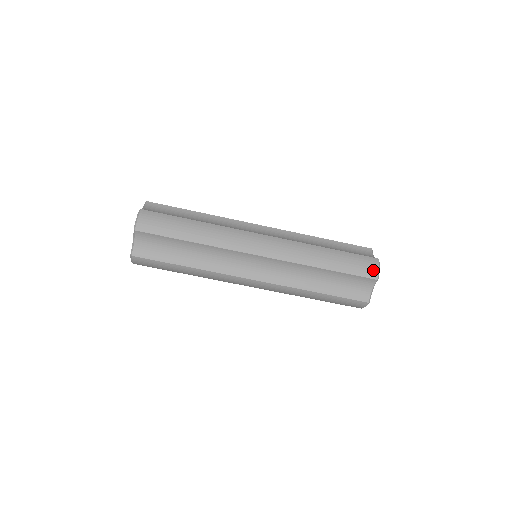
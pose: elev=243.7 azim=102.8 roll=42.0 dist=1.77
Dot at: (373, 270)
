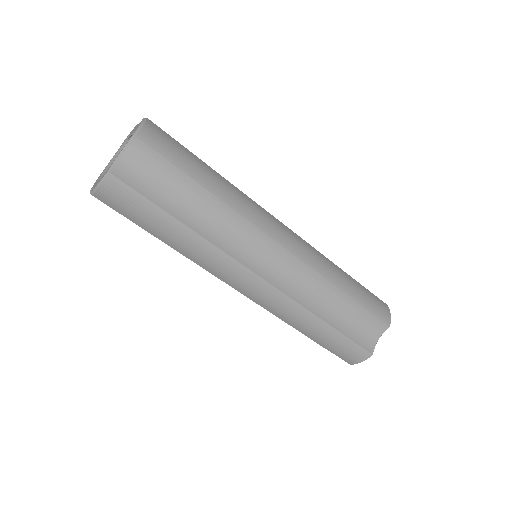
Dot at: (354, 360)
